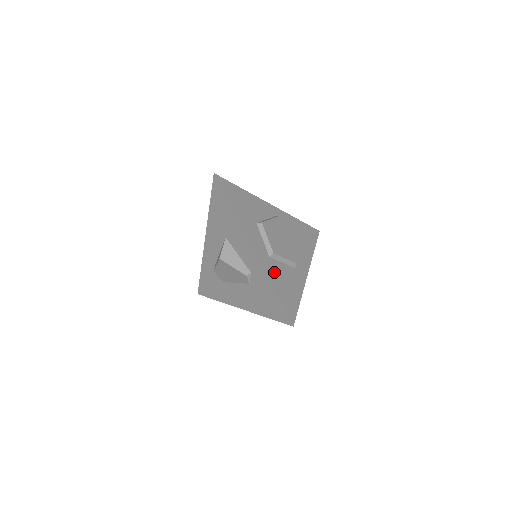
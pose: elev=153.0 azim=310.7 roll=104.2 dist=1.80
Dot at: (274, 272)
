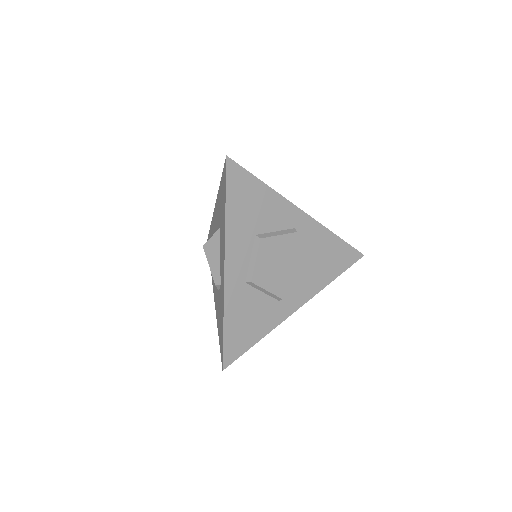
Dot at: (239, 303)
